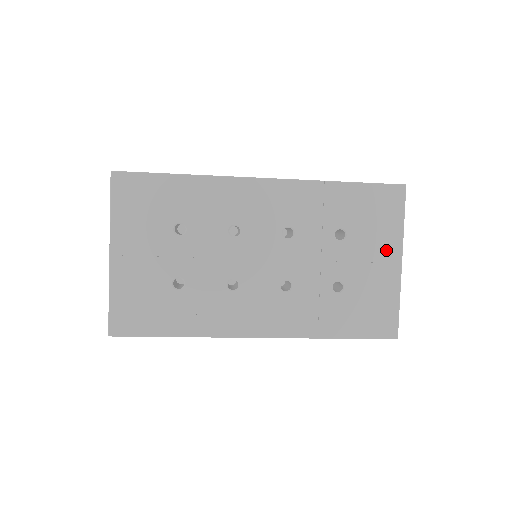
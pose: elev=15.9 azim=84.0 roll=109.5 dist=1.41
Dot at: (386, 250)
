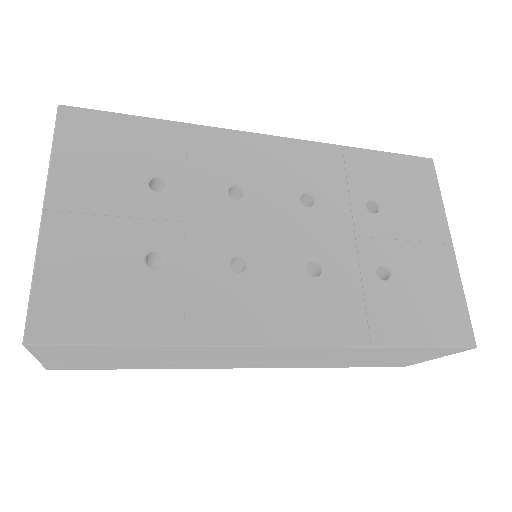
Dot at: (431, 228)
